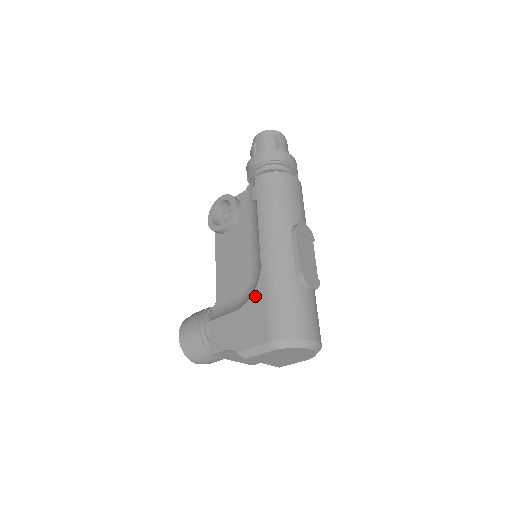
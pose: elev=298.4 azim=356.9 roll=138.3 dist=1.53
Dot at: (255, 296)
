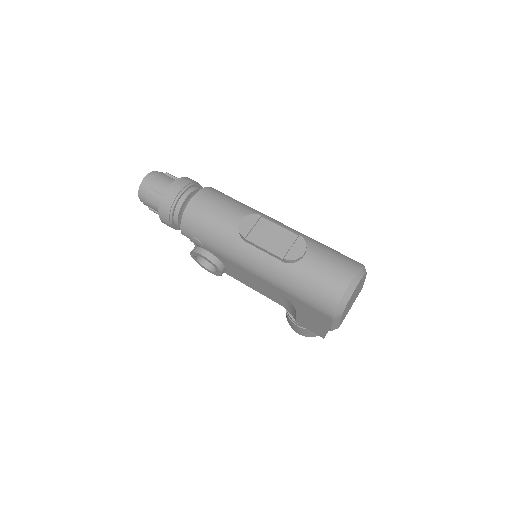
Dot at: (289, 299)
